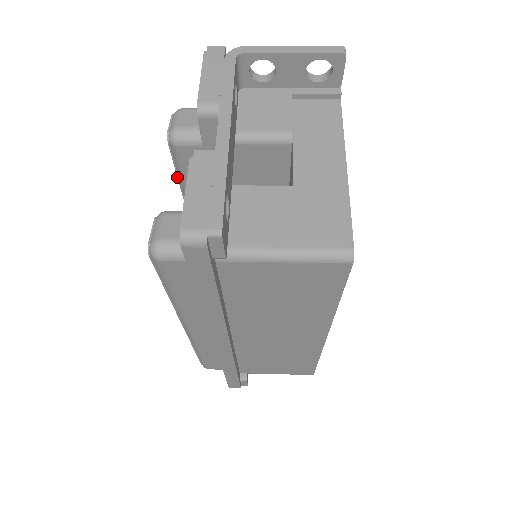
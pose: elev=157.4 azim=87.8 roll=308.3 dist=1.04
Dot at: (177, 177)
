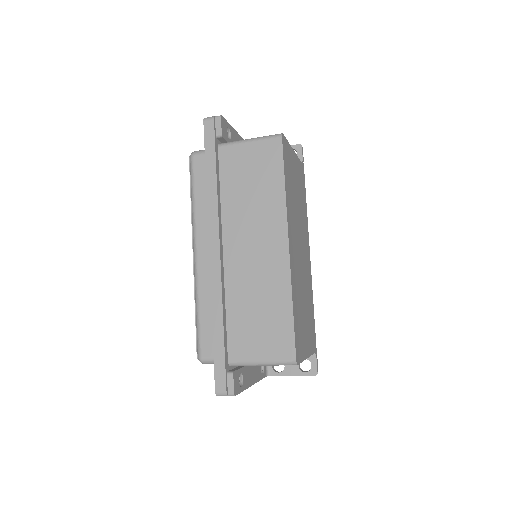
Dot at: occluded
